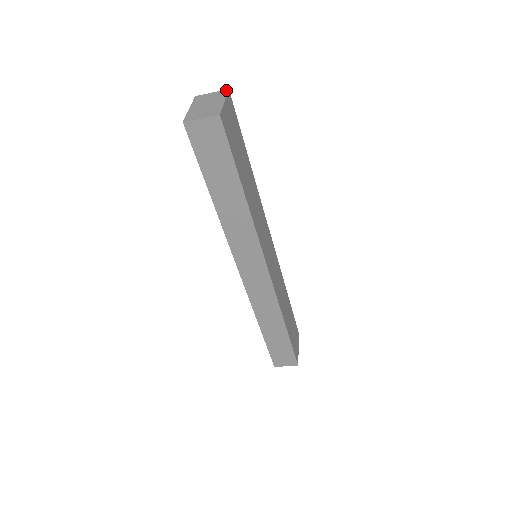
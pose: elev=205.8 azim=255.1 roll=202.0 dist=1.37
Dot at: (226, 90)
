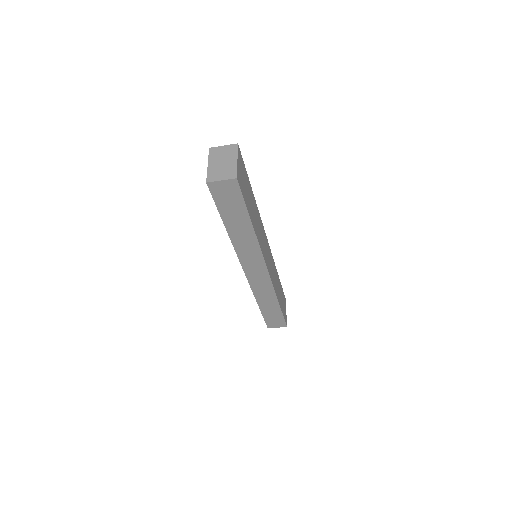
Dot at: (236, 145)
